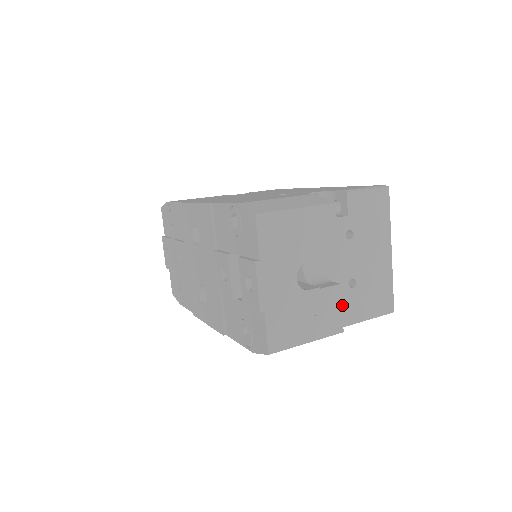
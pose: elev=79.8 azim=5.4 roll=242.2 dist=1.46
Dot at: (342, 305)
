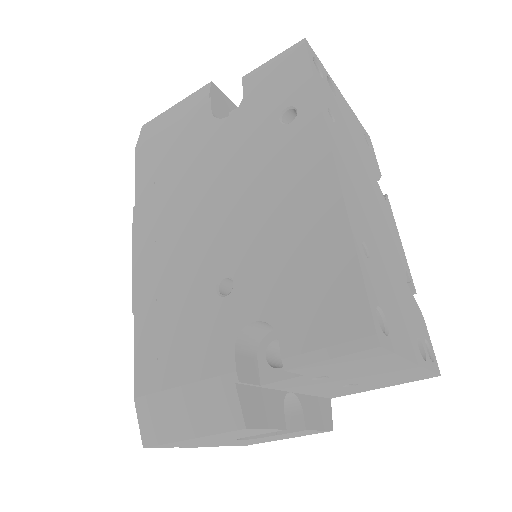
Dot at: (341, 391)
